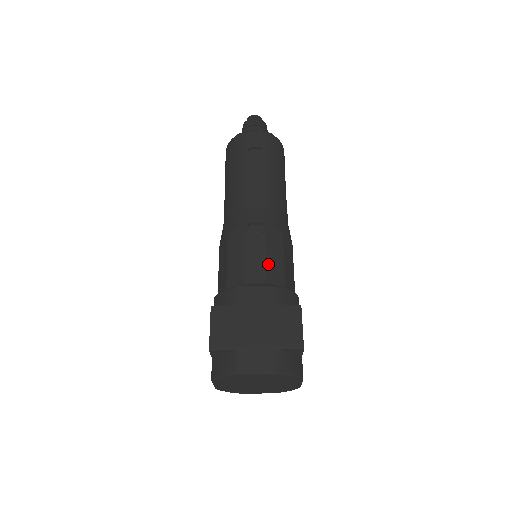
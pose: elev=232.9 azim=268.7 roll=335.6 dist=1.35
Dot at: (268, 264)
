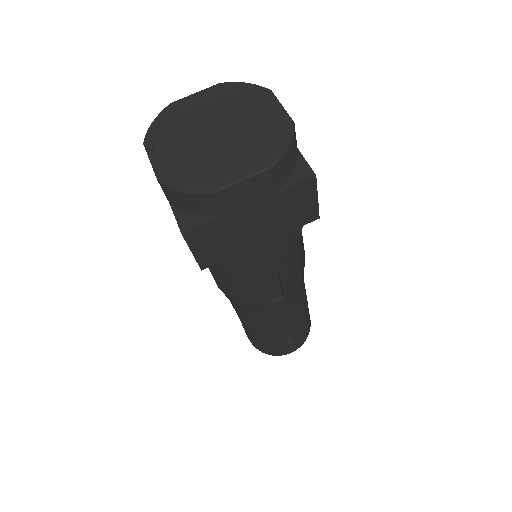
Dot at: occluded
